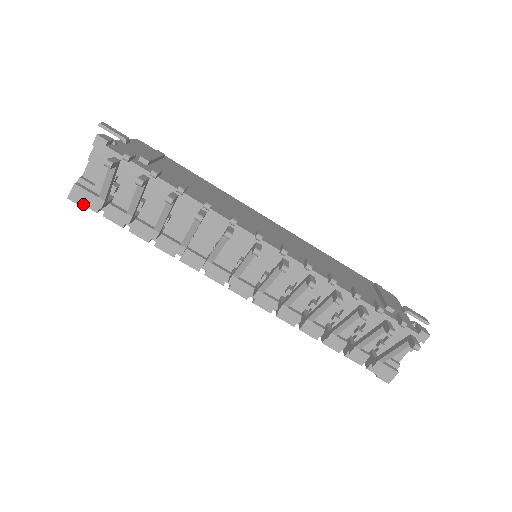
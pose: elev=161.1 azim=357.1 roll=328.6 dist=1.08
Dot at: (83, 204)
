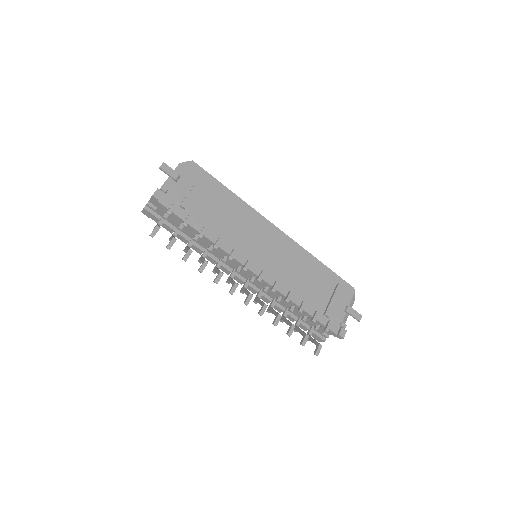
Dot at: (150, 217)
